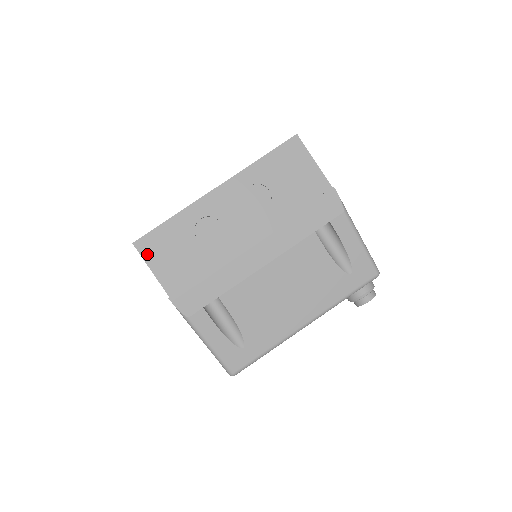
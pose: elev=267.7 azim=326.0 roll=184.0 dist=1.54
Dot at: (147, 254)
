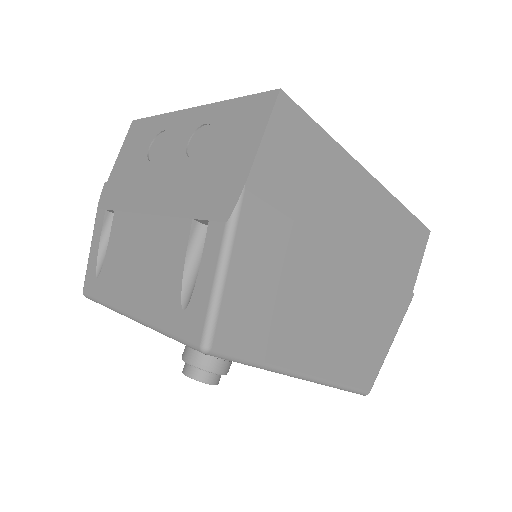
Dot at: (129, 136)
